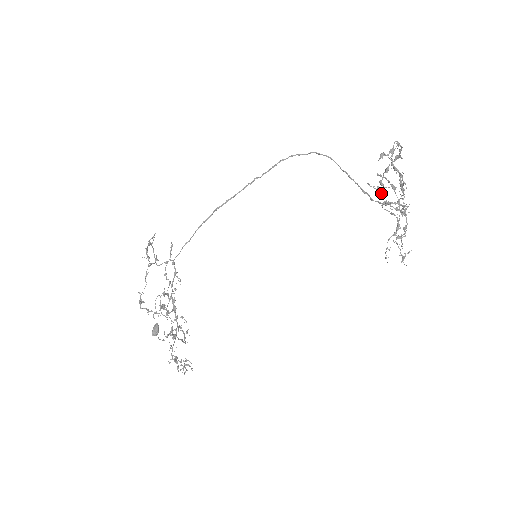
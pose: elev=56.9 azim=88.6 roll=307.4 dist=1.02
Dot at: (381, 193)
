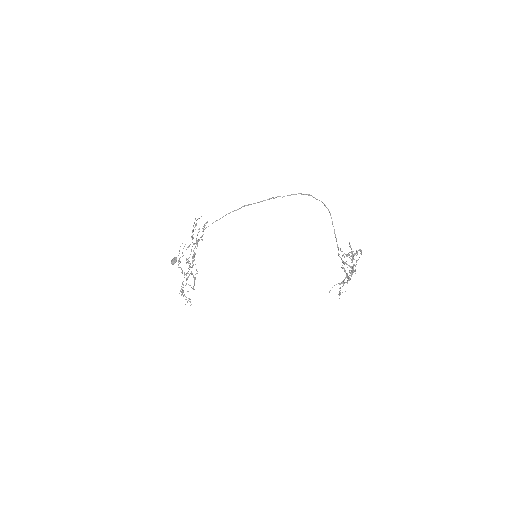
Dot at: occluded
